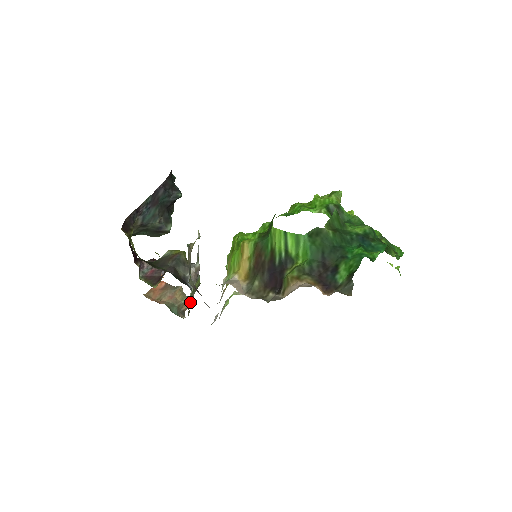
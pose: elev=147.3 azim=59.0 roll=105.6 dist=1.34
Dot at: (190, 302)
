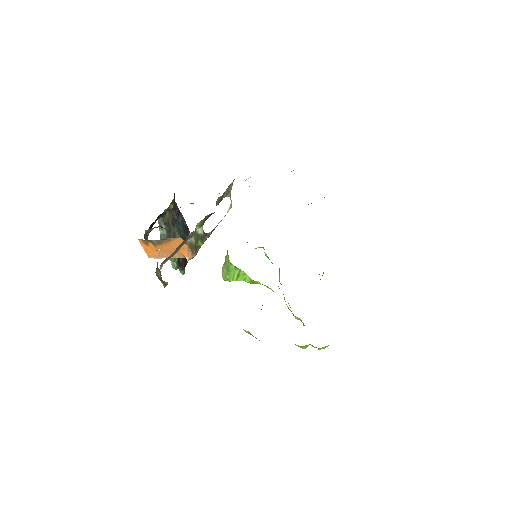
Dot at: (194, 232)
